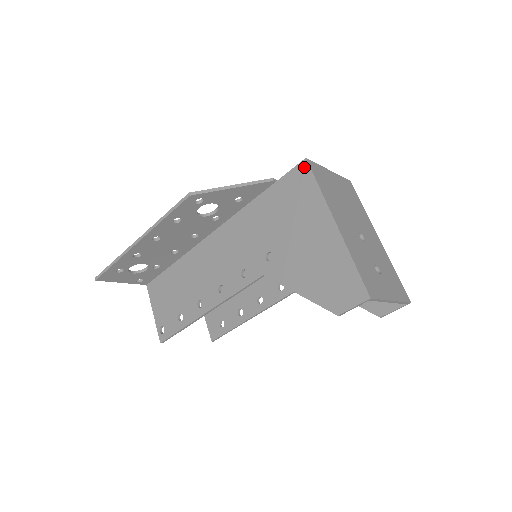
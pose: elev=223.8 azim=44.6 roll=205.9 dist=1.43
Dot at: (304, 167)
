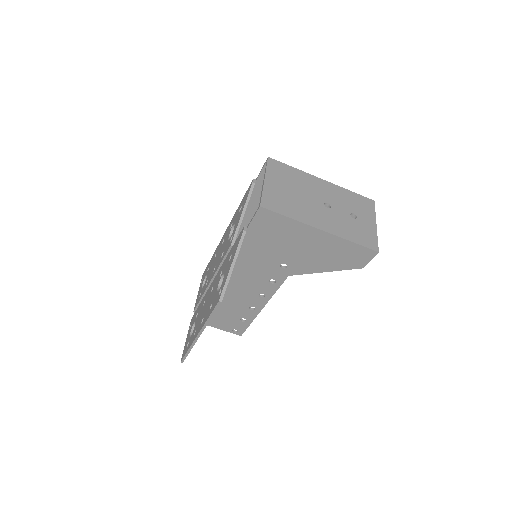
Dot at: (264, 212)
